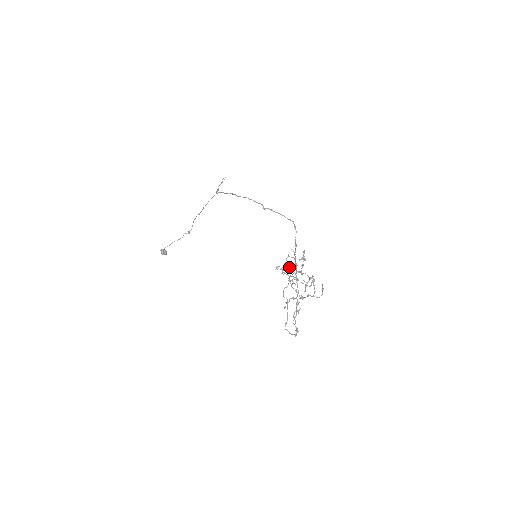
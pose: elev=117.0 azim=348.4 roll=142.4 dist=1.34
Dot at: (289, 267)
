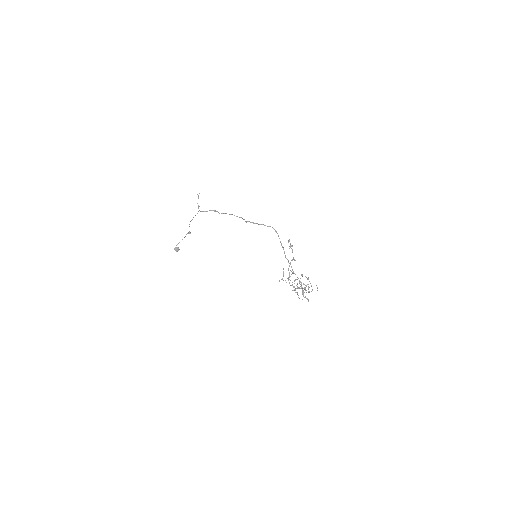
Dot at: occluded
